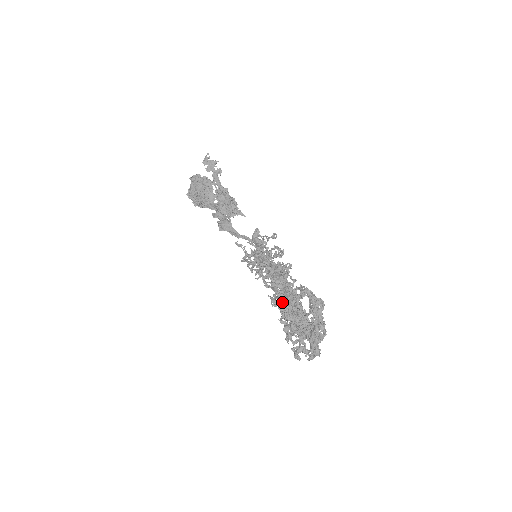
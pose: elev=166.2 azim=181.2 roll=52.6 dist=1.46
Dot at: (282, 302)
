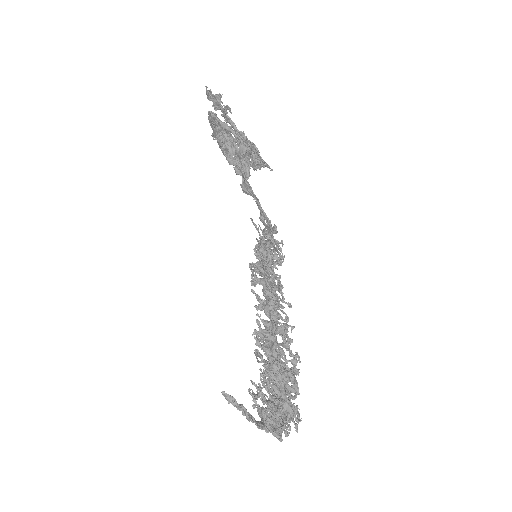
Dot at: (256, 350)
